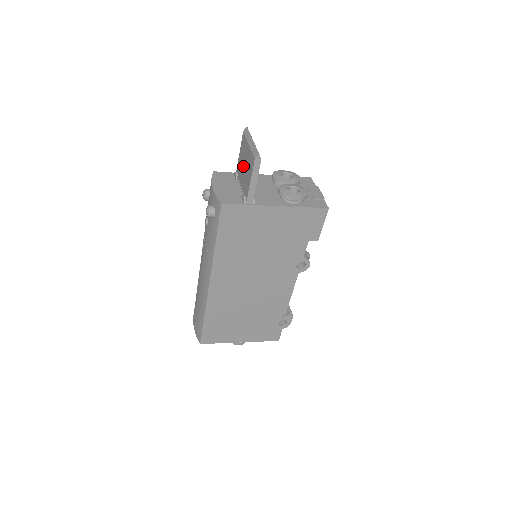
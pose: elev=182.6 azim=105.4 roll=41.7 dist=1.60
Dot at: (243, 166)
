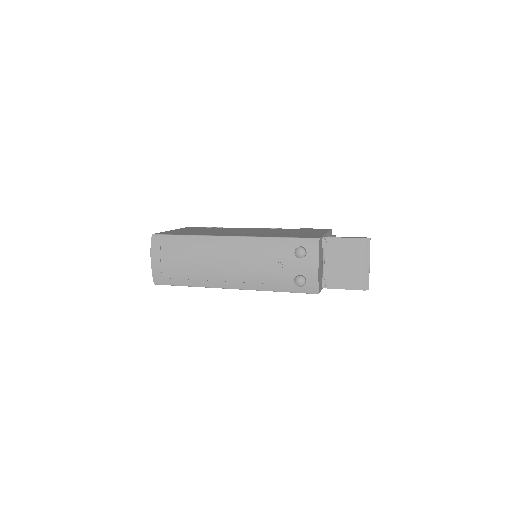
Dot at: (342, 260)
